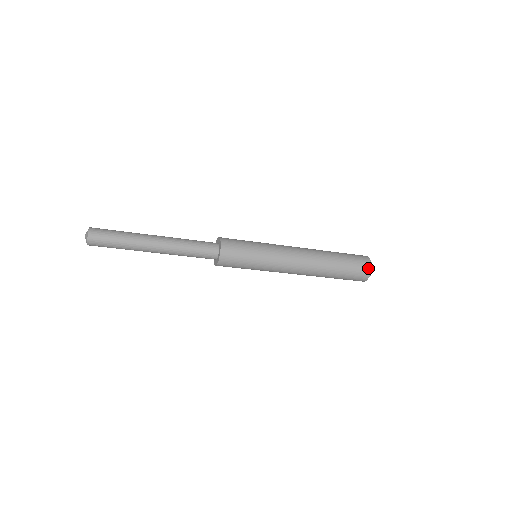
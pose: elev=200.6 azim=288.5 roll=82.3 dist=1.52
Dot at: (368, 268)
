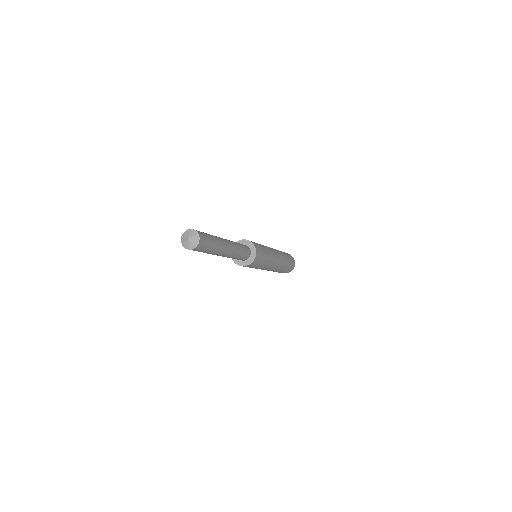
Dot at: (294, 263)
